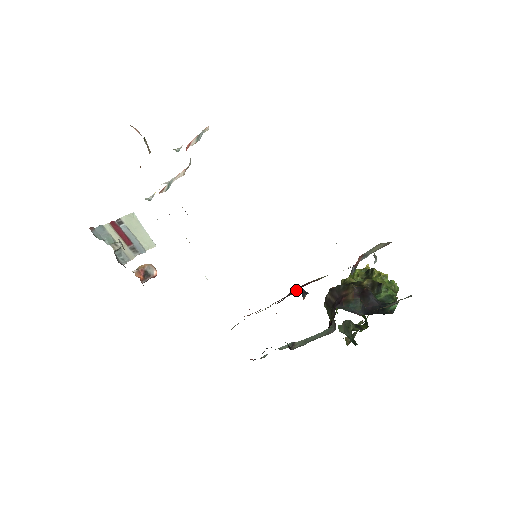
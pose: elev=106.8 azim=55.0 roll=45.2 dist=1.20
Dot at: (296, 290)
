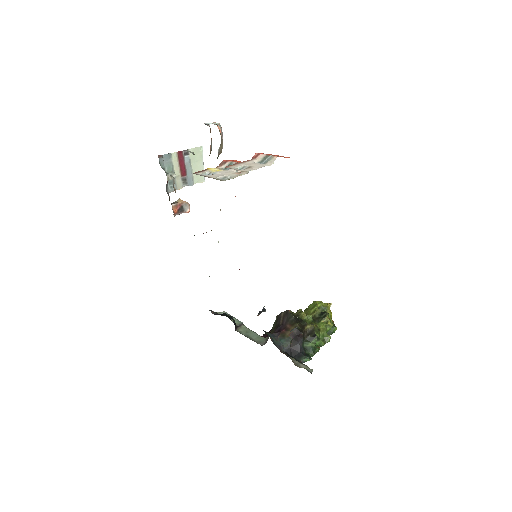
Dot at: occluded
